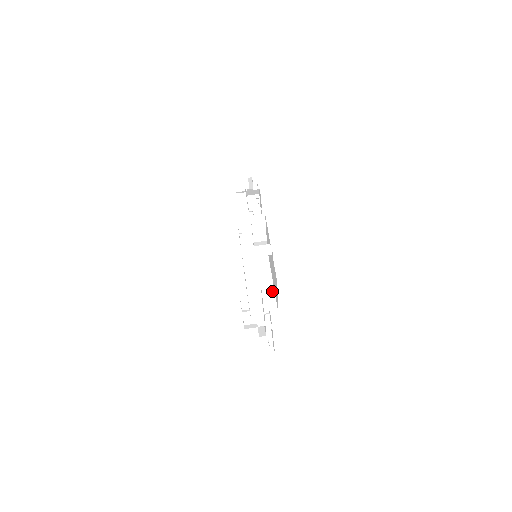
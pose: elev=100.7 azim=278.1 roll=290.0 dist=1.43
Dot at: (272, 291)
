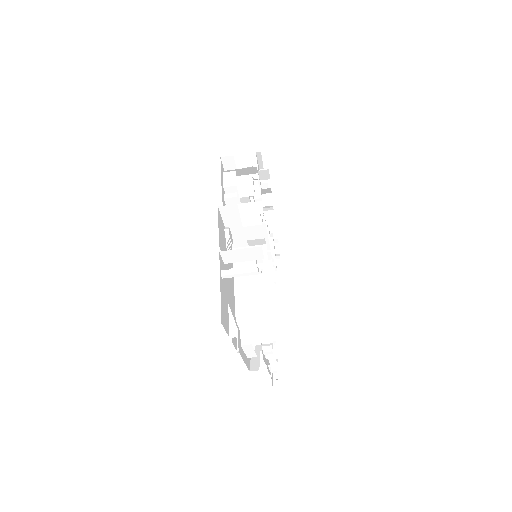
Dot at: (269, 309)
